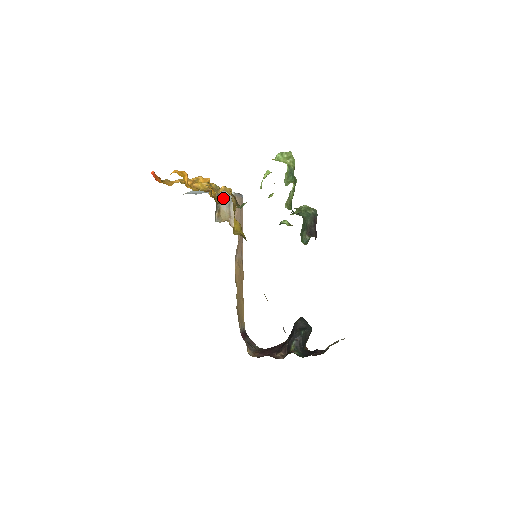
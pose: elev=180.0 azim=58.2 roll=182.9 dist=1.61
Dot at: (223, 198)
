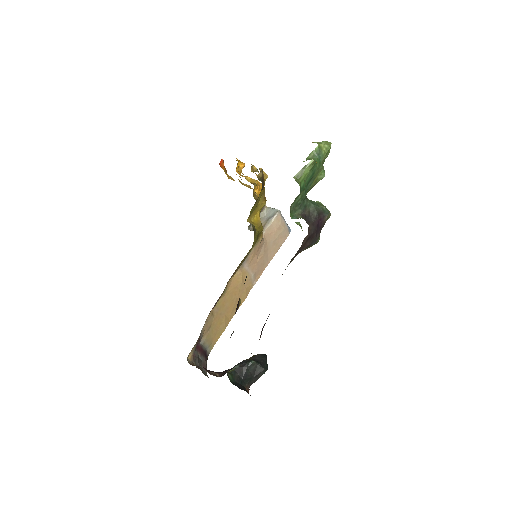
Dot at: (267, 211)
